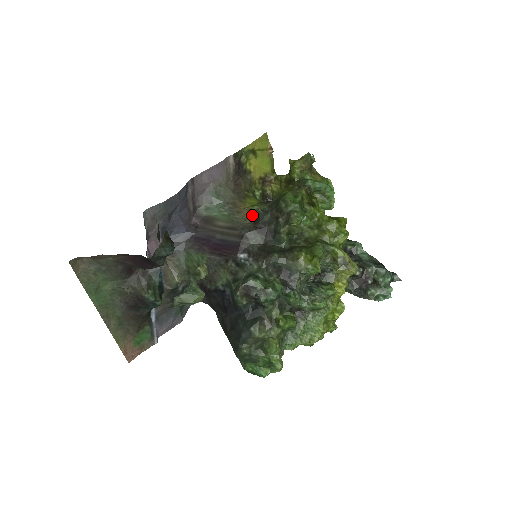
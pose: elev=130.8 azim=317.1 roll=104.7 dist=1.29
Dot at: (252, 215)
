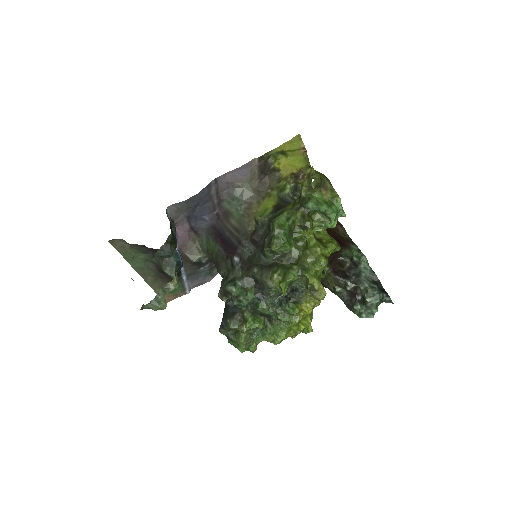
Dot at: (255, 223)
